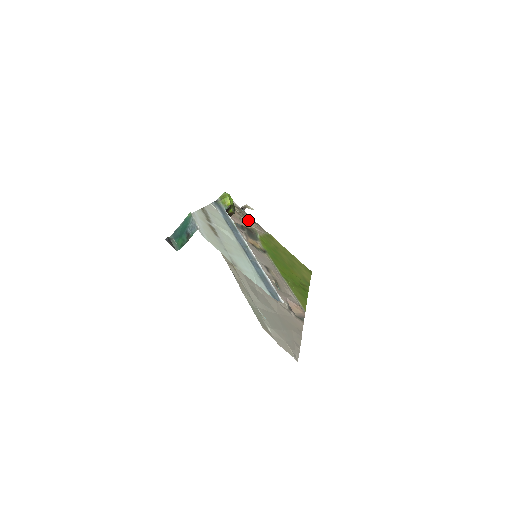
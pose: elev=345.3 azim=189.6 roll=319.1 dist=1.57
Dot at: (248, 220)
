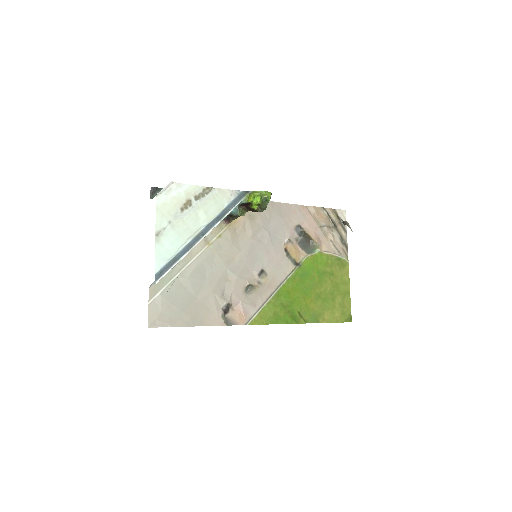
Dot at: (335, 234)
